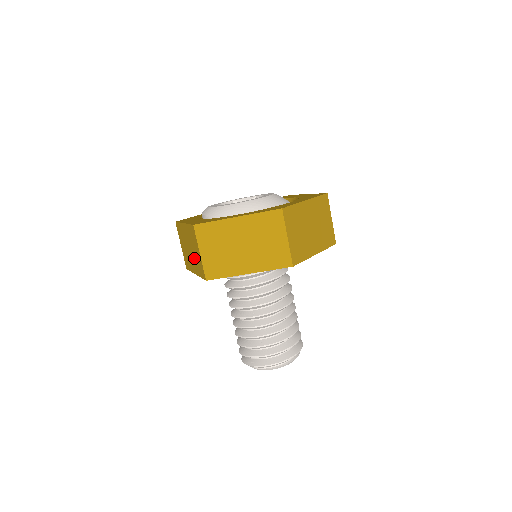
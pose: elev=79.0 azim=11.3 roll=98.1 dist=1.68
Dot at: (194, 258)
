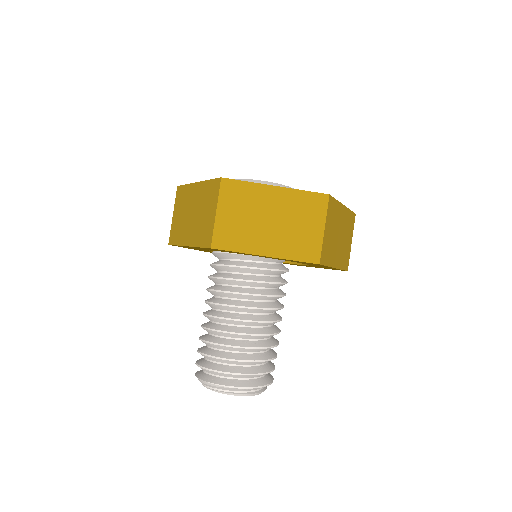
Dot at: (197, 223)
